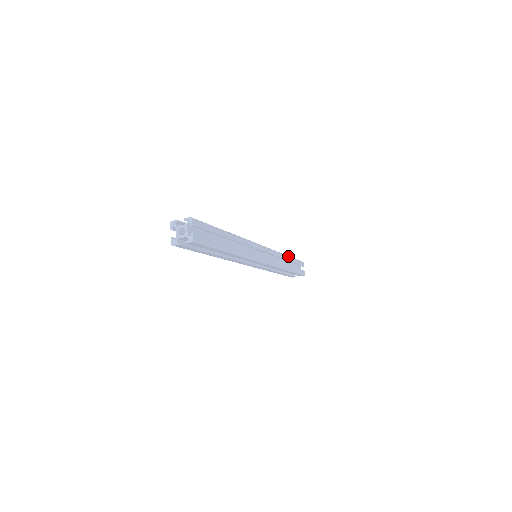
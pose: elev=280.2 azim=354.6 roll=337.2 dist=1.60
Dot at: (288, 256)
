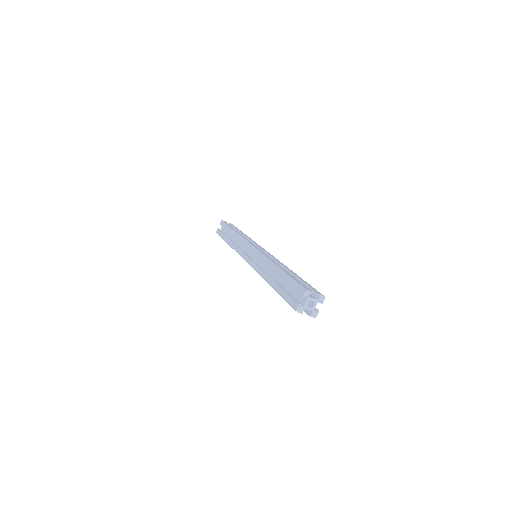
Dot at: (233, 230)
